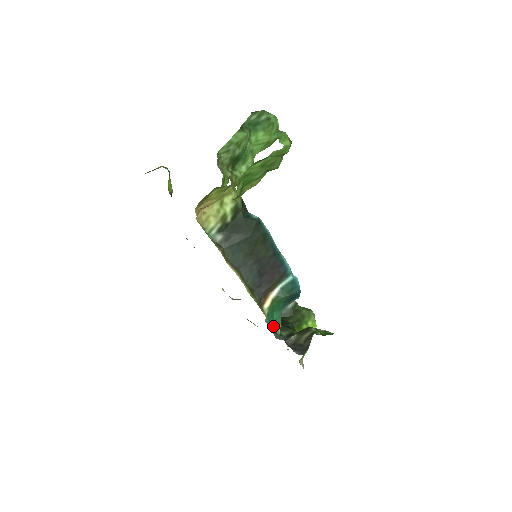
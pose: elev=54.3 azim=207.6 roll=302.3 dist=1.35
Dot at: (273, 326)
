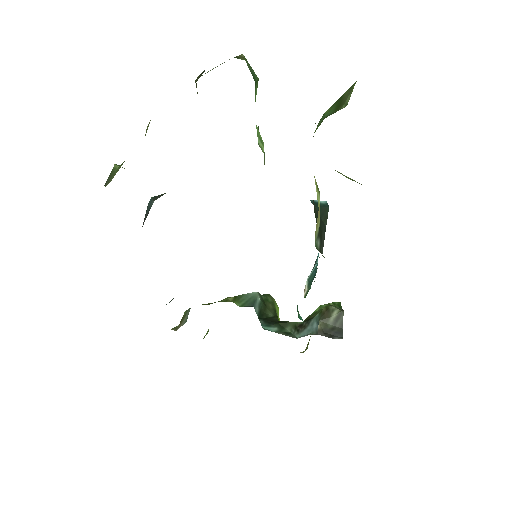
Dot at: occluded
